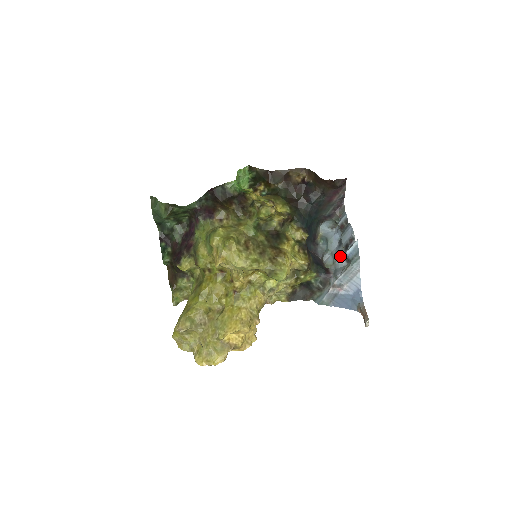
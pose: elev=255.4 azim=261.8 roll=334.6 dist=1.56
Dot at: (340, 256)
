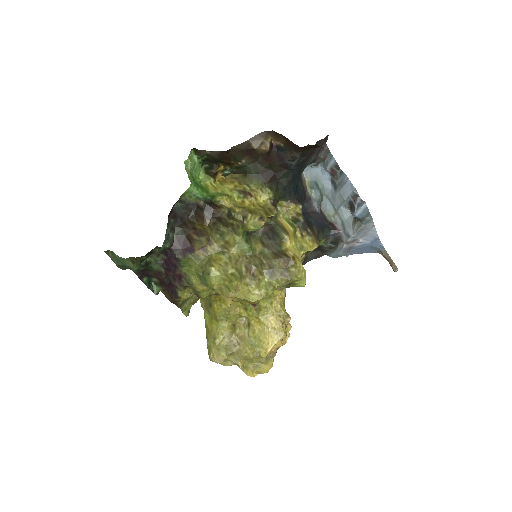
Dot at: (342, 205)
